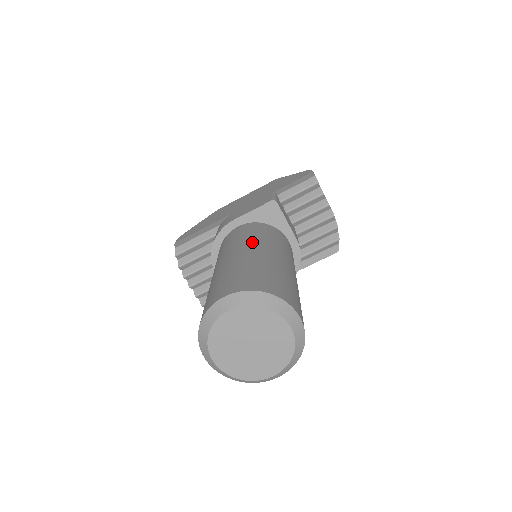
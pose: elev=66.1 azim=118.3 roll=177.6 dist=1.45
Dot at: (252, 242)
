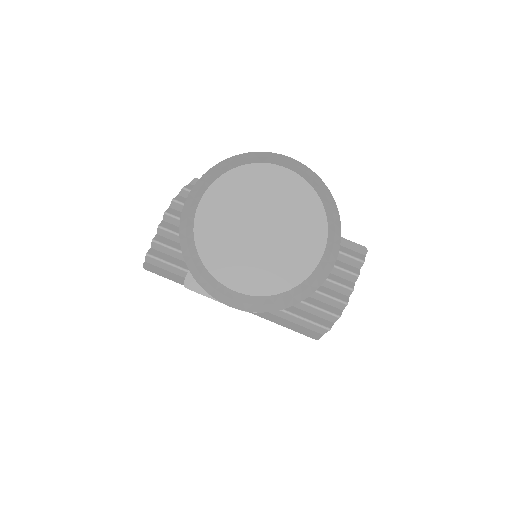
Dot at: occluded
